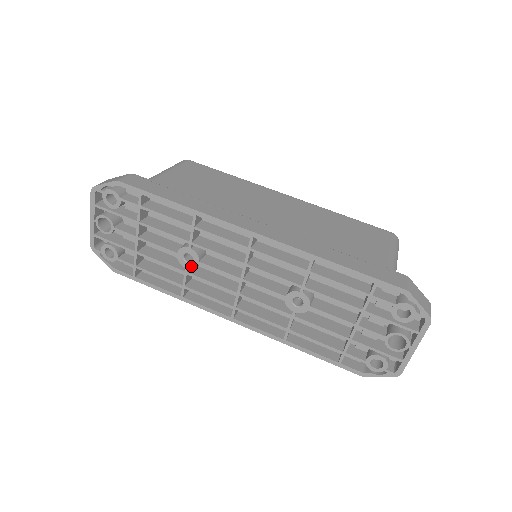
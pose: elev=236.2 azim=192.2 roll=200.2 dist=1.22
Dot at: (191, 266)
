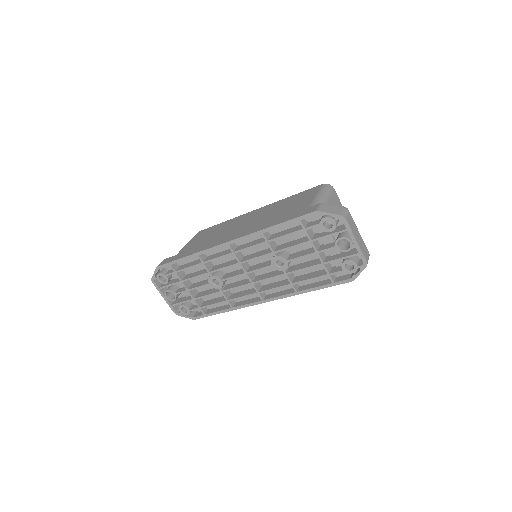
Dot at: (220, 286)
